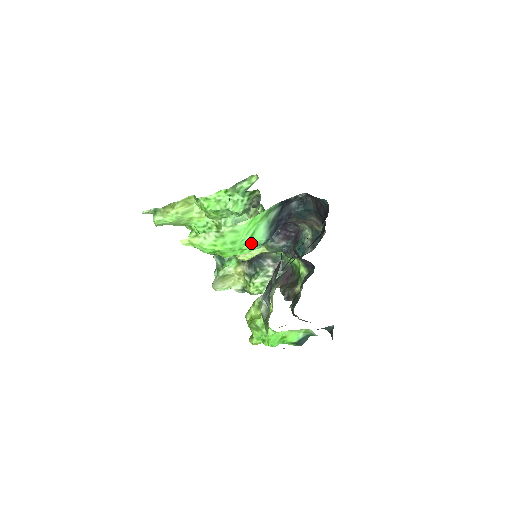
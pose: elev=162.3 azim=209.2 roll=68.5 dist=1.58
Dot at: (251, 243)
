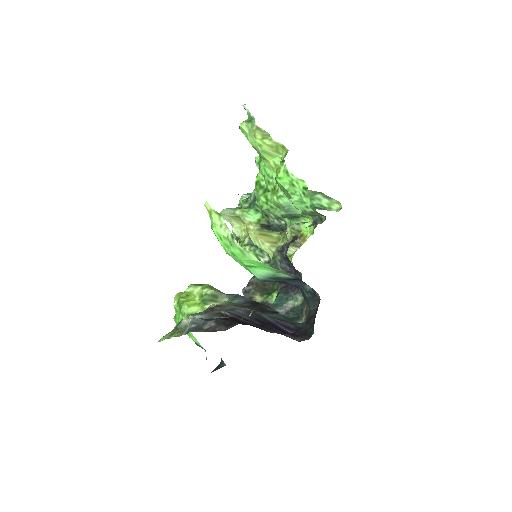
Dot at: (246, 267)
